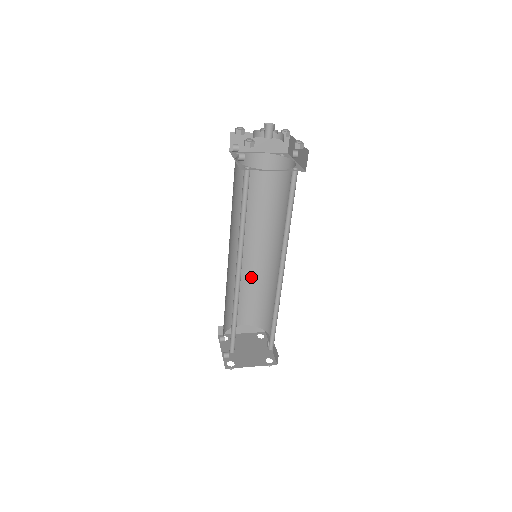
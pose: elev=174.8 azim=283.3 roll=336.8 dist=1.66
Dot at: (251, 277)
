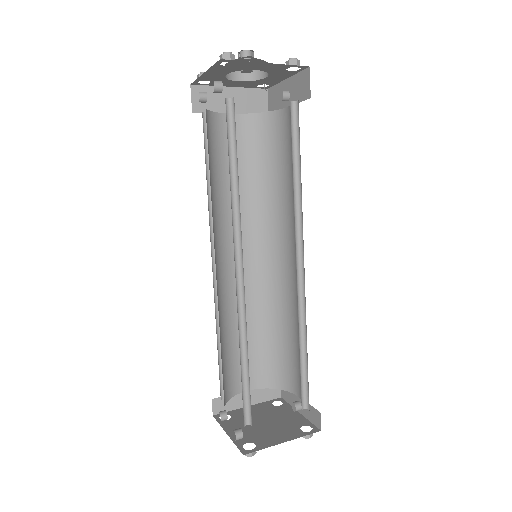
Dot at: (248, 306)
